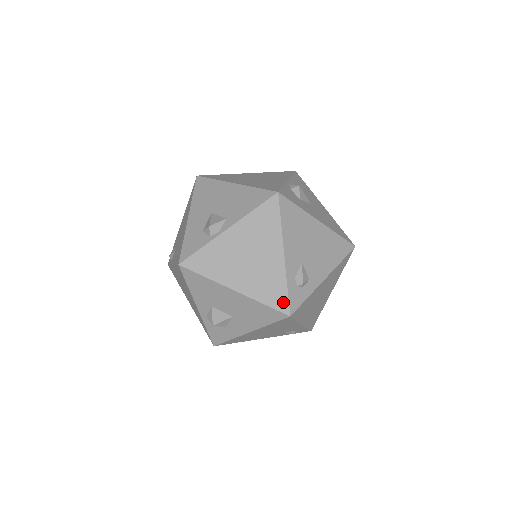
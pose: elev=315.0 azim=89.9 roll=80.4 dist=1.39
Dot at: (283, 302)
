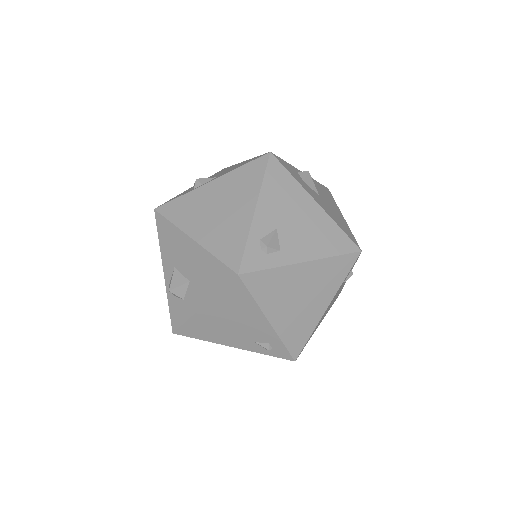
Dot at: (236, 258)
